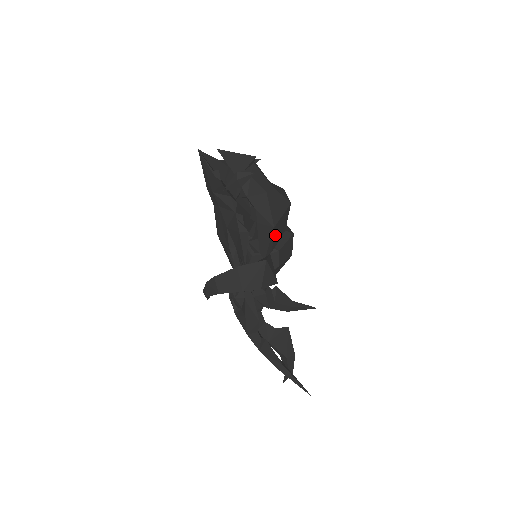
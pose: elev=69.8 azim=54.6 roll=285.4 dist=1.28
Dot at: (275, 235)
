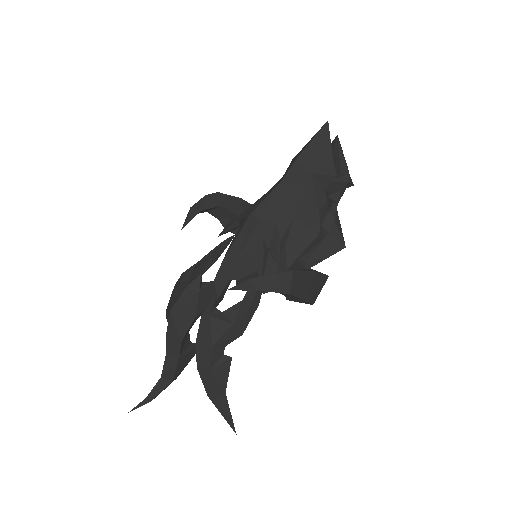
Dot at: occluded
